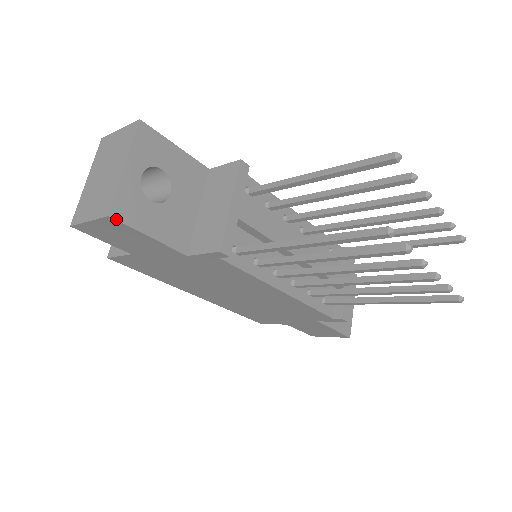
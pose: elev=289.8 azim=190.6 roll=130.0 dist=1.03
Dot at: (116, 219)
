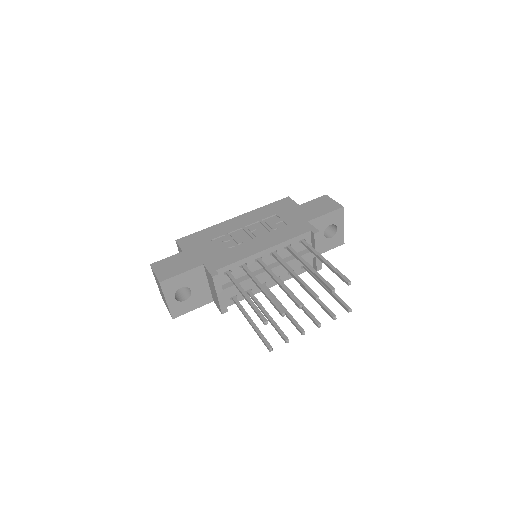
Dot at: (176, 317)
